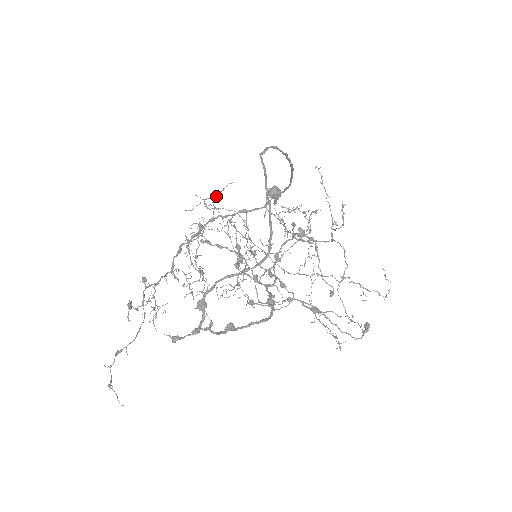
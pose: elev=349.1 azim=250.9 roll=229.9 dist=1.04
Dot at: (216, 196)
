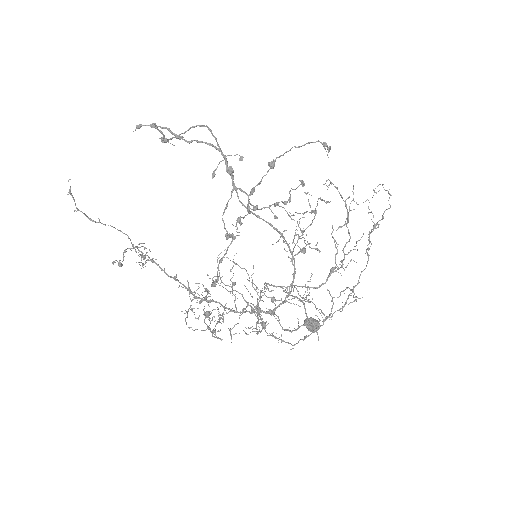
Dot at: (234, 284)
